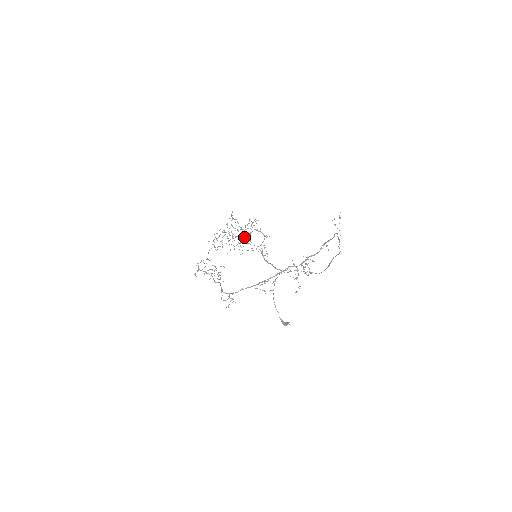
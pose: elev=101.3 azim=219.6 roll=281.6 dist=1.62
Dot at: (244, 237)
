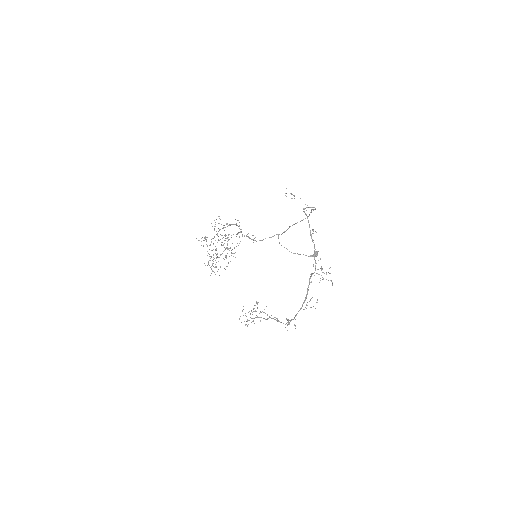
Dot at: occluded
